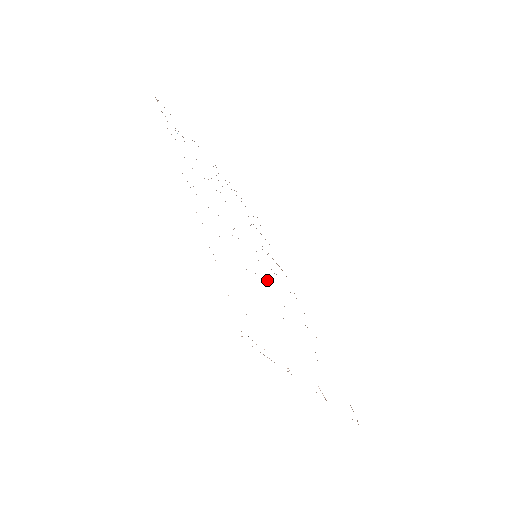
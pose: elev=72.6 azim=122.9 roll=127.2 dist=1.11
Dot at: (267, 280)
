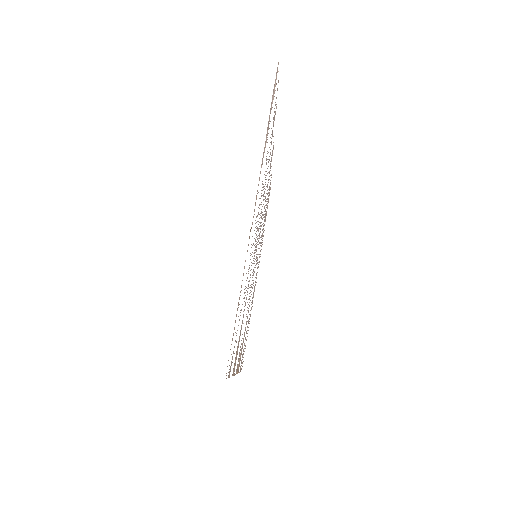
Dot at: occluded
